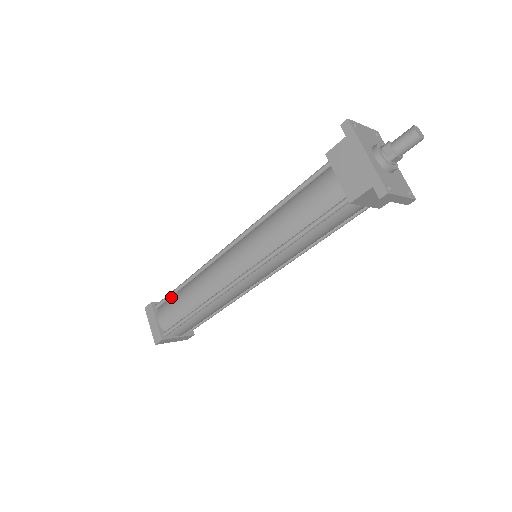
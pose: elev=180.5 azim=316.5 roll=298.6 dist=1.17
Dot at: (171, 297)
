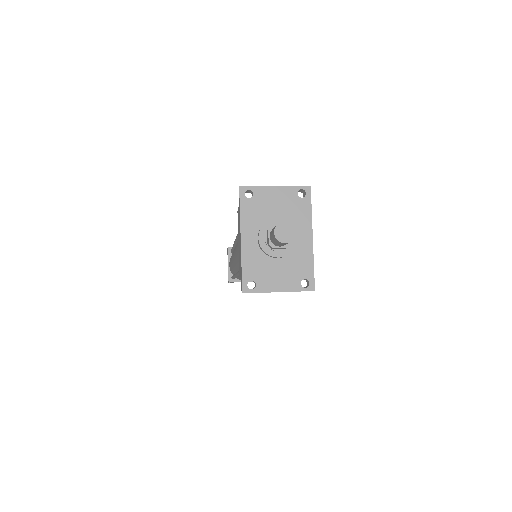
Dot at: occluded
